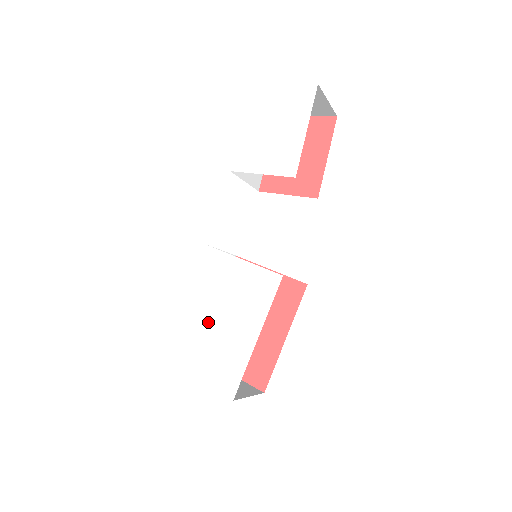
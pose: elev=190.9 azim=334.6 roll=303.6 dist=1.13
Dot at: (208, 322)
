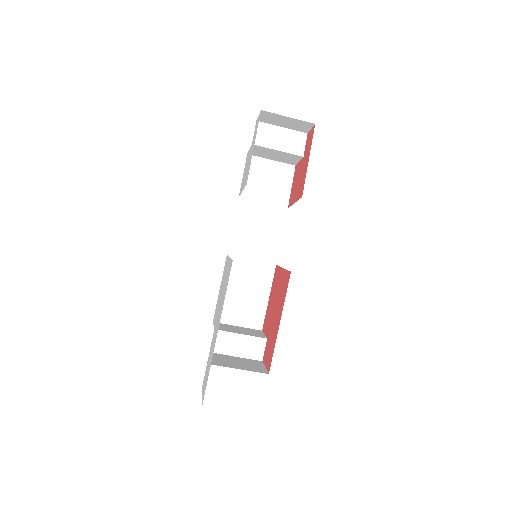
Dot at: occluded
